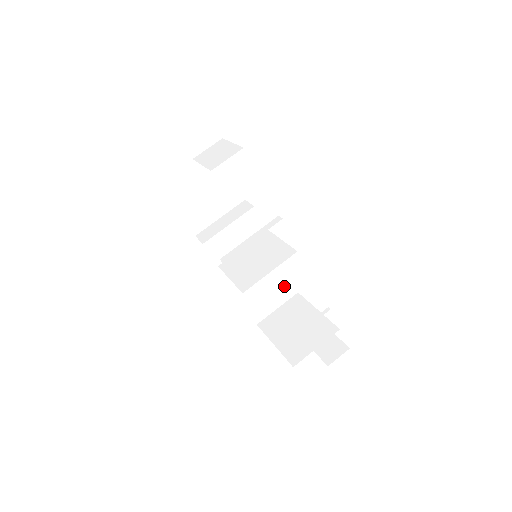
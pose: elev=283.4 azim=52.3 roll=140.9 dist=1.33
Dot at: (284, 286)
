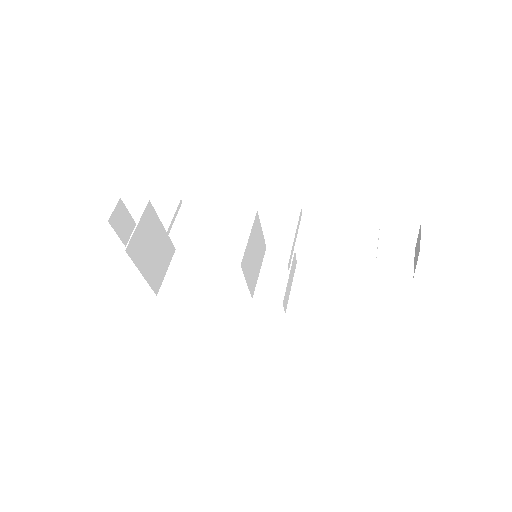
Dot at: (353, 277)
